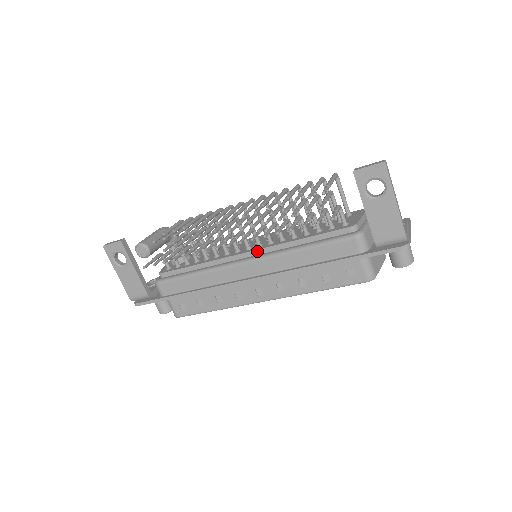
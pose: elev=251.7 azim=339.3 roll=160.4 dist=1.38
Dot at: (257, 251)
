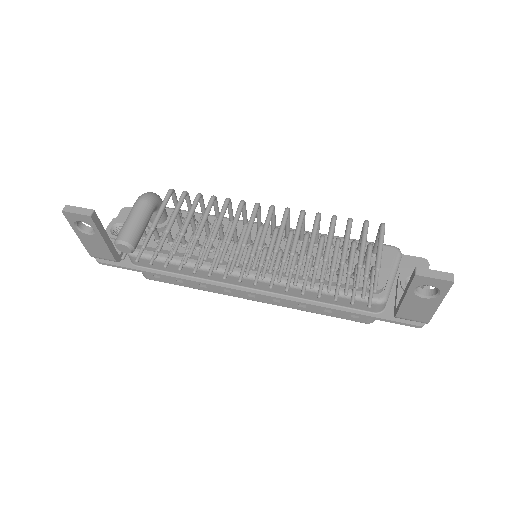
Dot at: occluded
